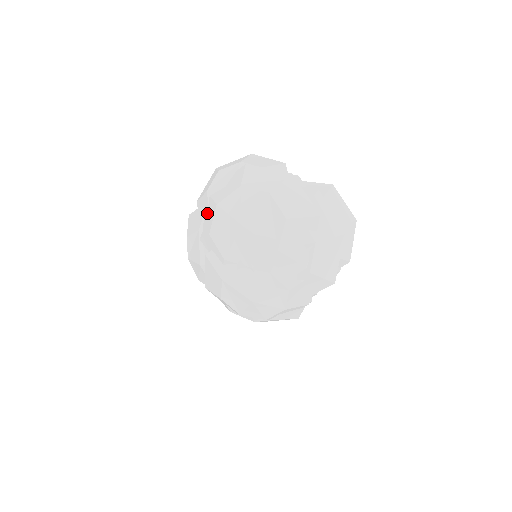
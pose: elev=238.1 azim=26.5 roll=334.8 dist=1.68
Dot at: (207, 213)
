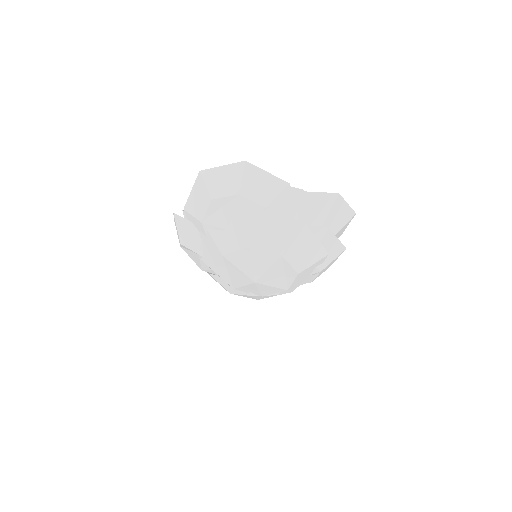
Dot at: (207, 246)
